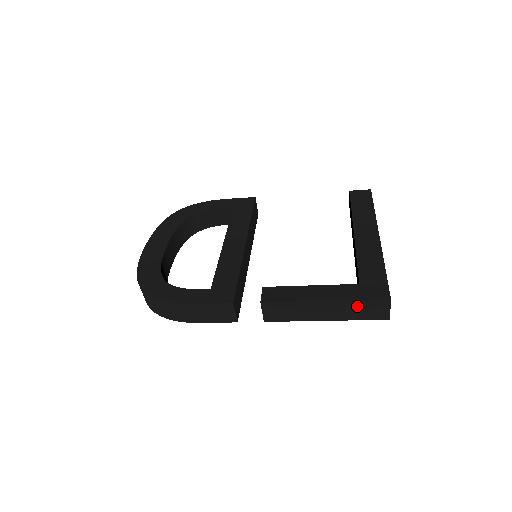
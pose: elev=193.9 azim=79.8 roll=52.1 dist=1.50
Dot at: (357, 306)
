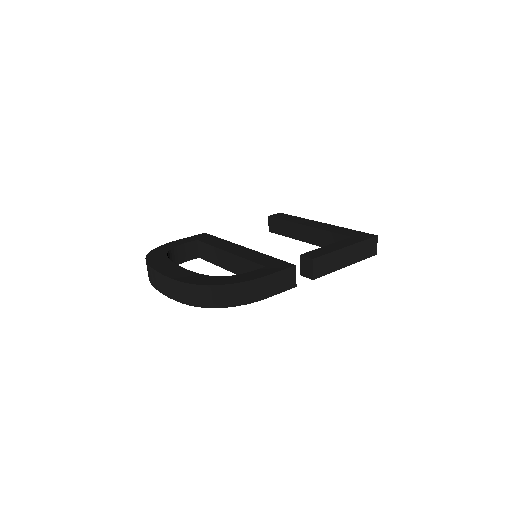
Dot at: (363, 247)
